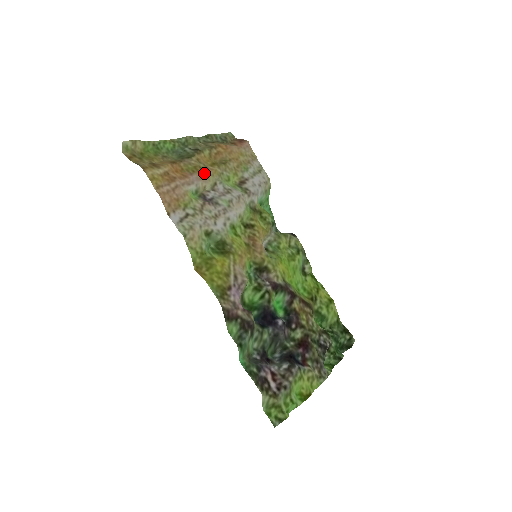
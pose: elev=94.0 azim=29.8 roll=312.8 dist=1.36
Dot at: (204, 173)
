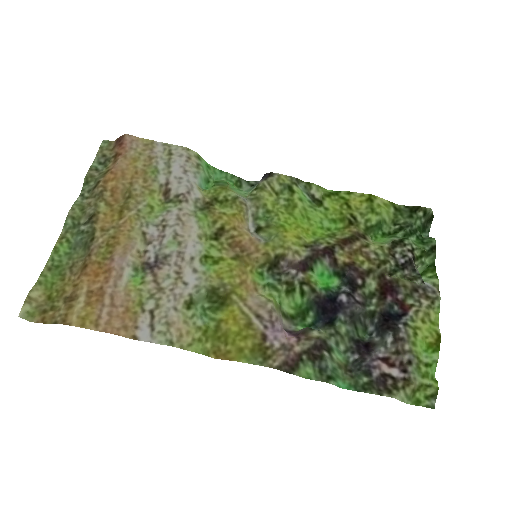
Dot at: (122, 239)
